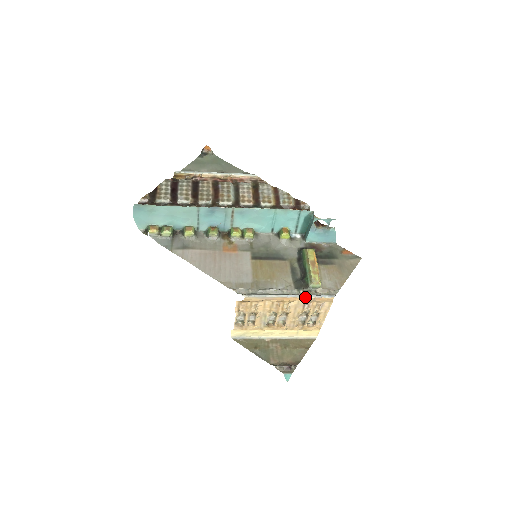
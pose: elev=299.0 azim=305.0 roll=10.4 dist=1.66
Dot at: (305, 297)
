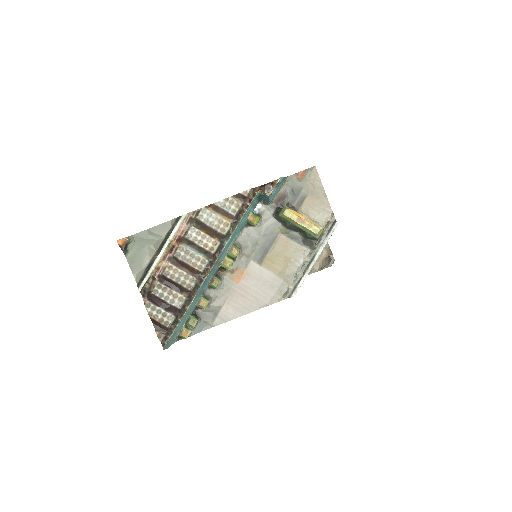
Dot at: occluded
